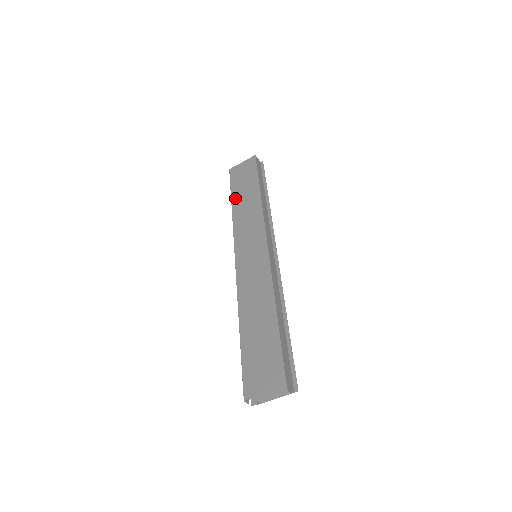
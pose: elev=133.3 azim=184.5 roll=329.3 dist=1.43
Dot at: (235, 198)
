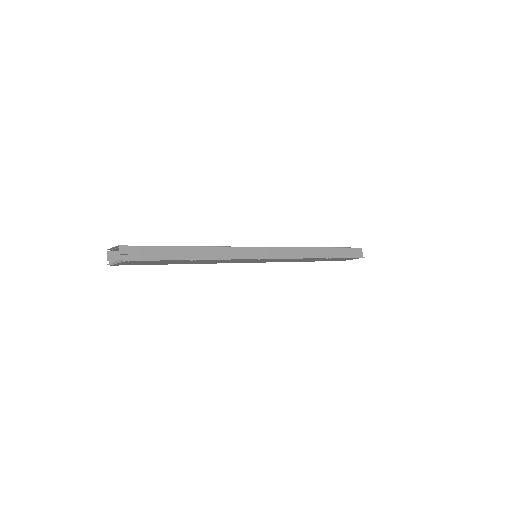
Dot at: occluded
